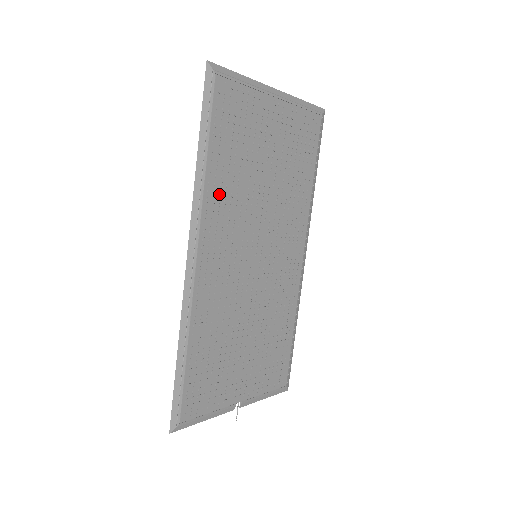
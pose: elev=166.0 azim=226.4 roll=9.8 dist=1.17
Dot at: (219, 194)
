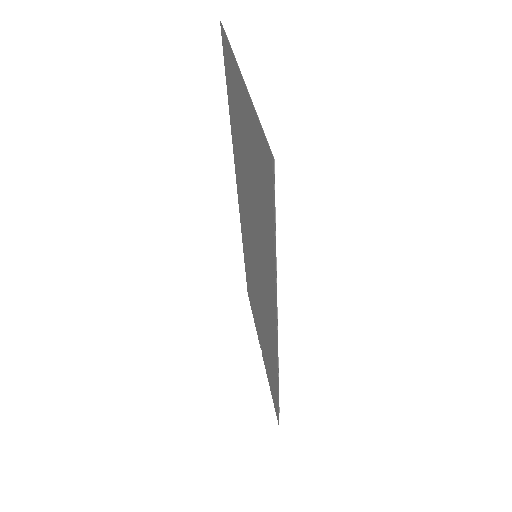
Dot at: occluded
